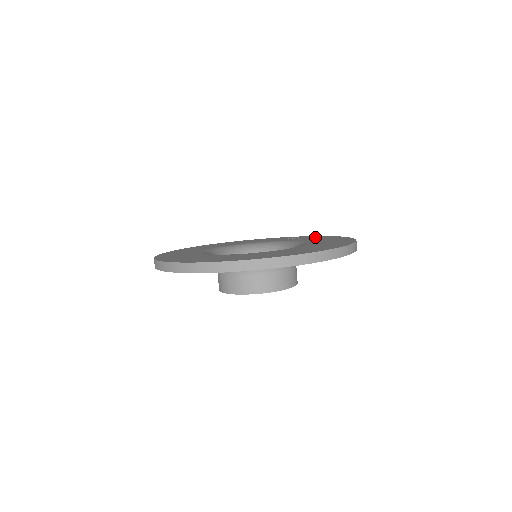
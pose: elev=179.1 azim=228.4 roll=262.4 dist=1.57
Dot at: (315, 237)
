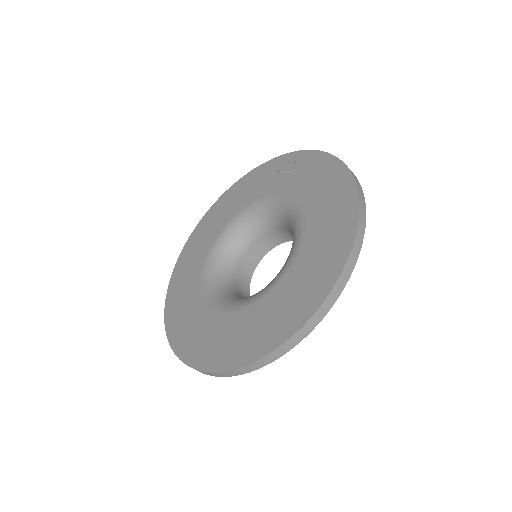
Dot at: (303, 165)
